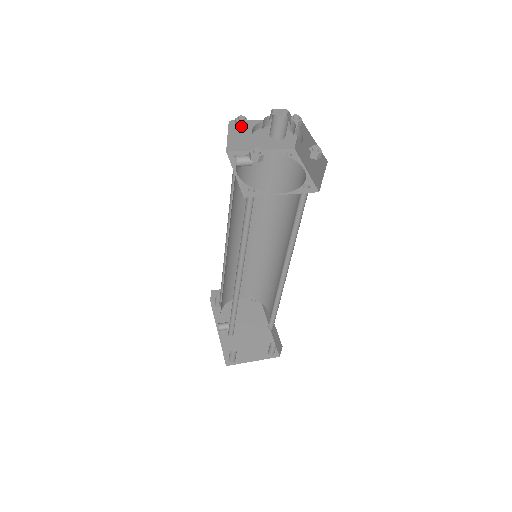
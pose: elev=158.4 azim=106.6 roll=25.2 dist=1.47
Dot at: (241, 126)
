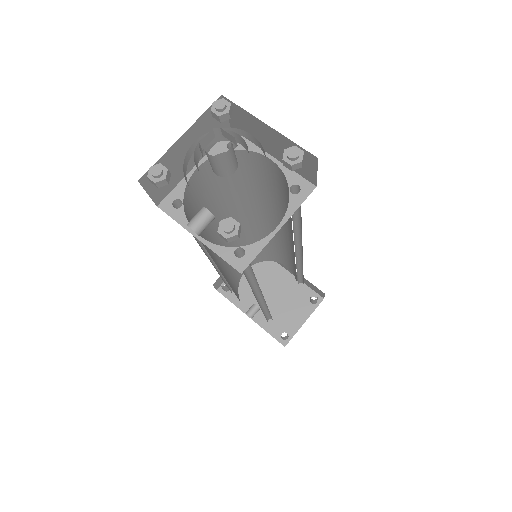
Dot at: (164, 183)
